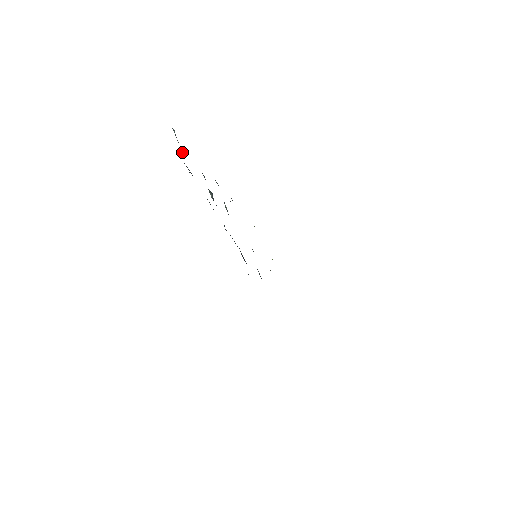
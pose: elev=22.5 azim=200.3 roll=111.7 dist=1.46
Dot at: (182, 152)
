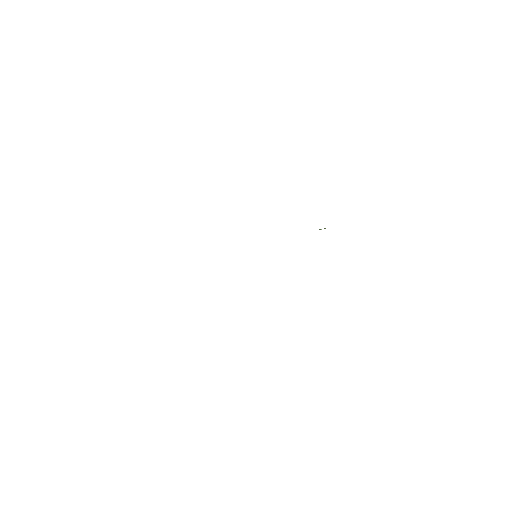
Dot at: occluded
